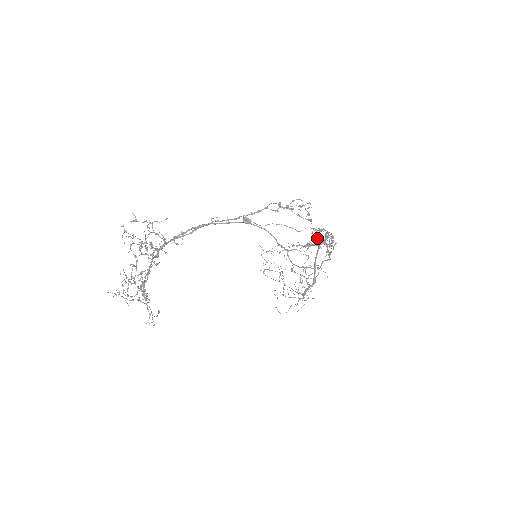
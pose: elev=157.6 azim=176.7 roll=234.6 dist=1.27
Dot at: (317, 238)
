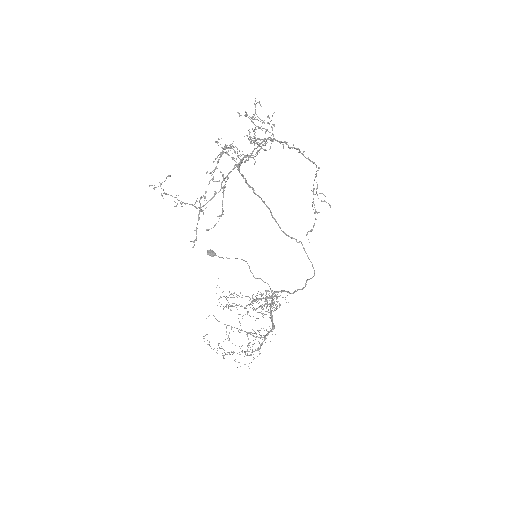
Dot at: occluded
